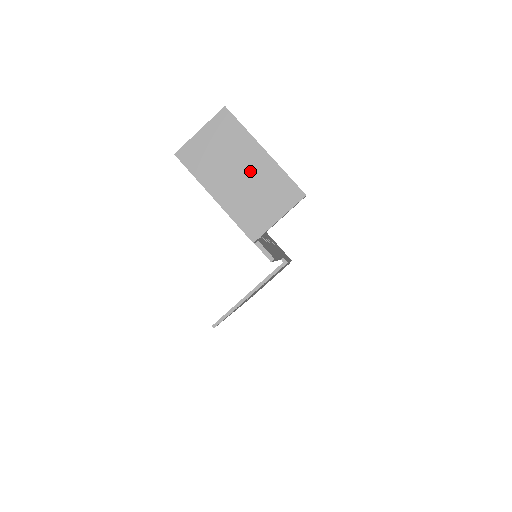
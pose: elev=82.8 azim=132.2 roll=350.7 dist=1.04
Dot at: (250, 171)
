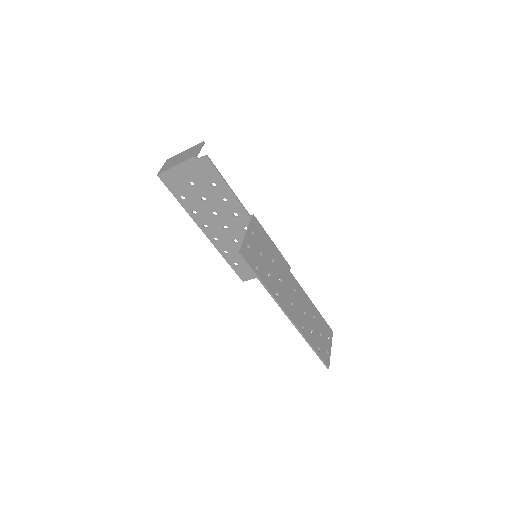
Dot at: (183, 155)
